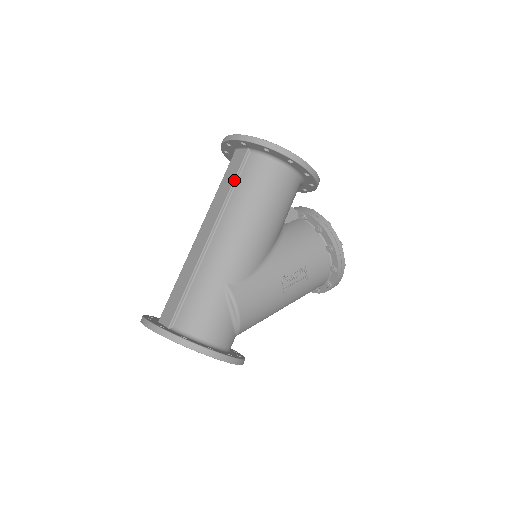
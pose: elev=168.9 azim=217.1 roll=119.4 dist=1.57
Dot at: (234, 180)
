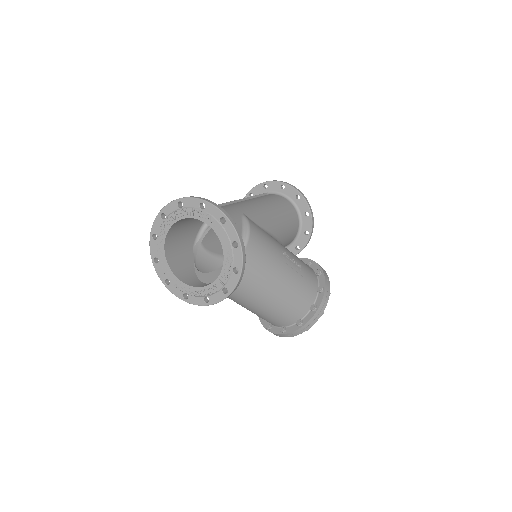
Dot at: (256, 195)
